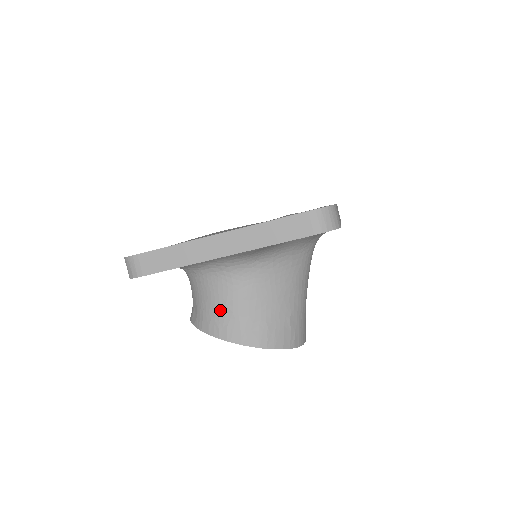
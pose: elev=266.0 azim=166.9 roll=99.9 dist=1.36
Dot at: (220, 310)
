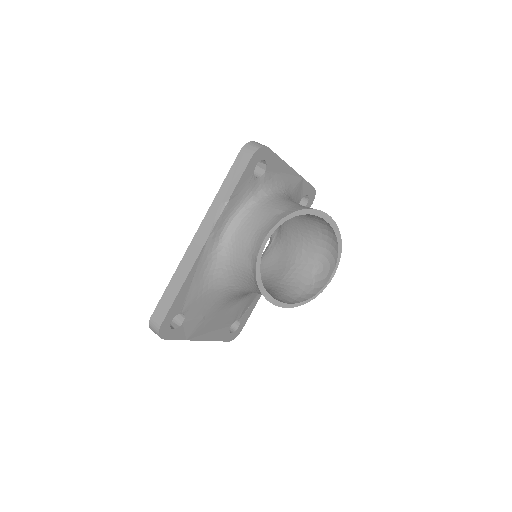
Dot at: (300, 205)
